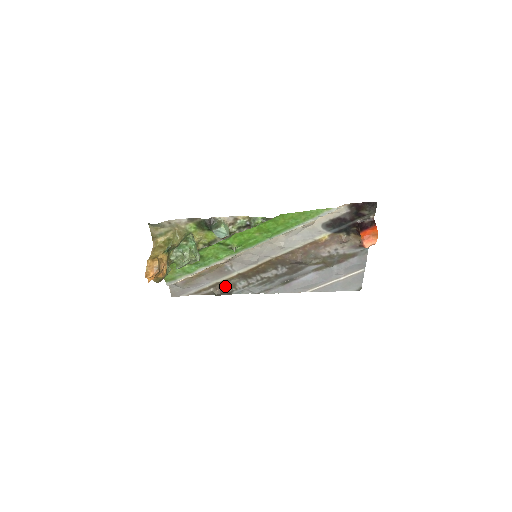
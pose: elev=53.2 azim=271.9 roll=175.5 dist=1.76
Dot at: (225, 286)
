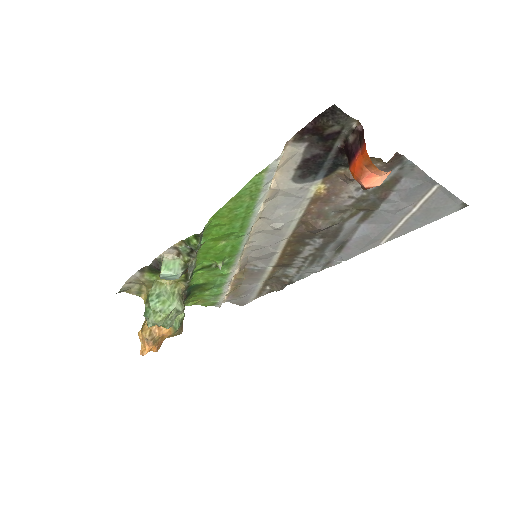
Dot at: (278, 279)
